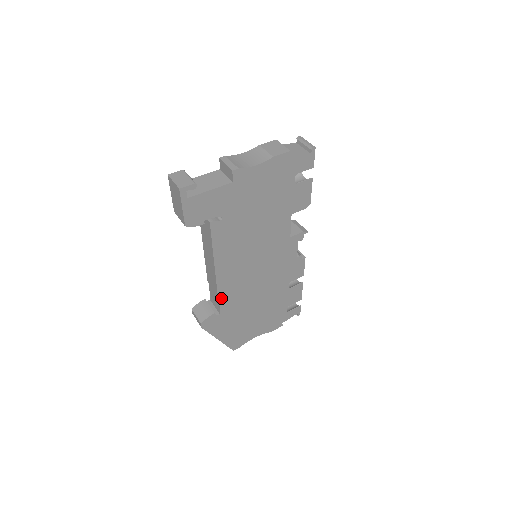
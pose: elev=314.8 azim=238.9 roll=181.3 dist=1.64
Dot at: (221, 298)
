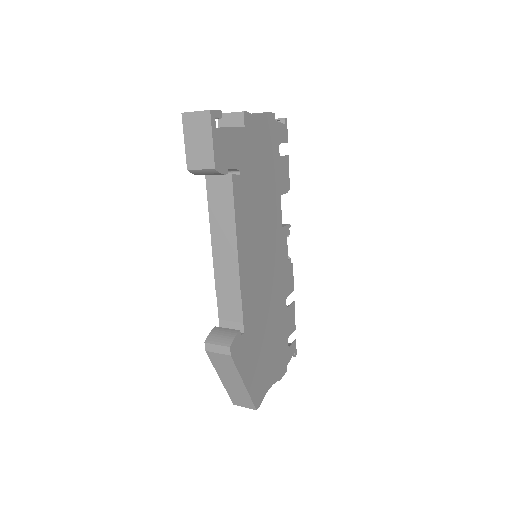
Dot at: (243, 305)
